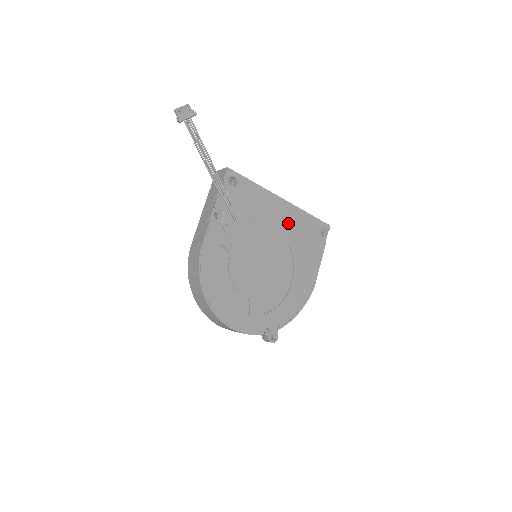
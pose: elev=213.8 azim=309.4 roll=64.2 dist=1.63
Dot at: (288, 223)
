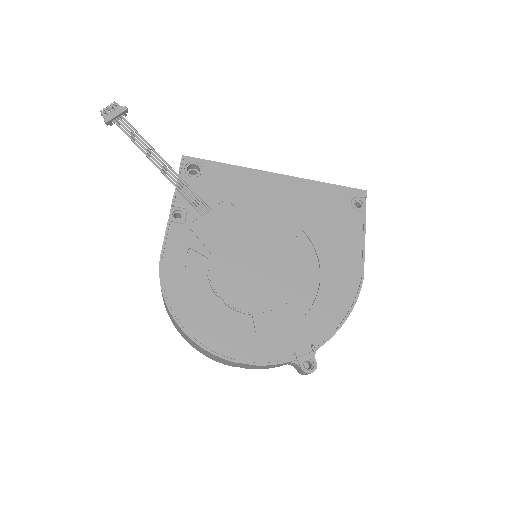
Dot at: (292, 201)
